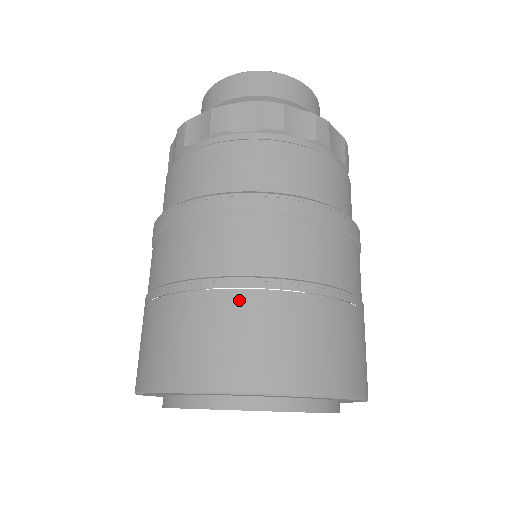
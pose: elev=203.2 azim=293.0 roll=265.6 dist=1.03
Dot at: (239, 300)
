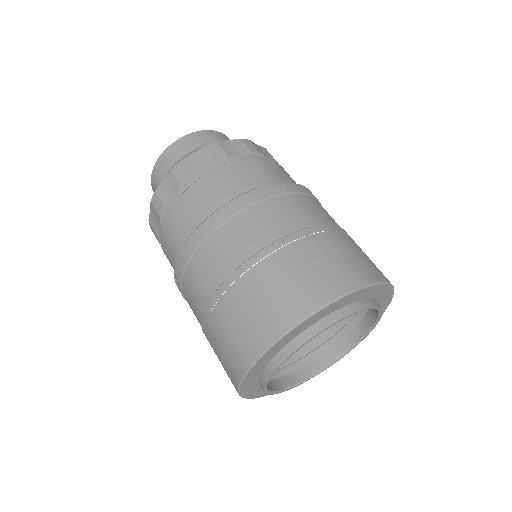
Dot at: (319, 240)
